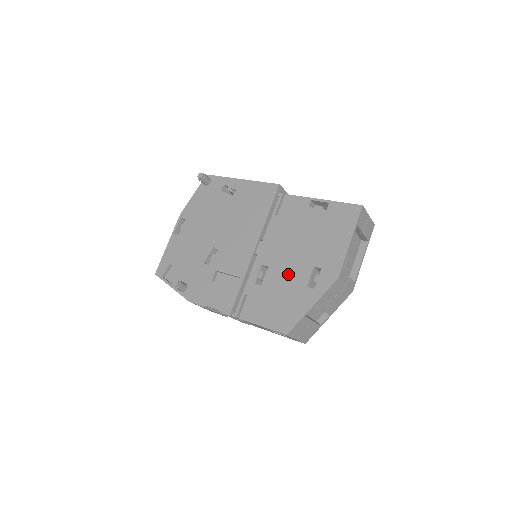
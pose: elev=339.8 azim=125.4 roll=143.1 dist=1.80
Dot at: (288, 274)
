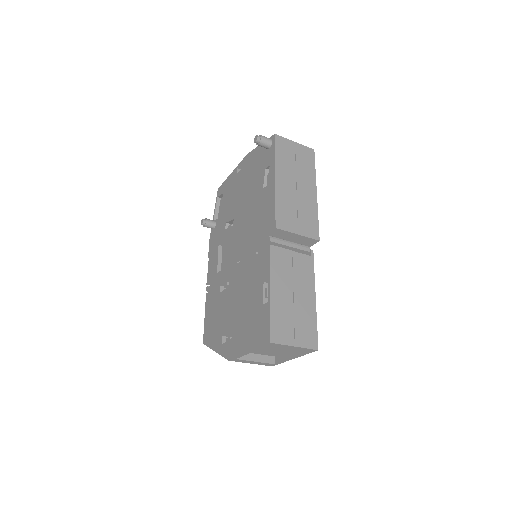
Dot at: (226, 310)
